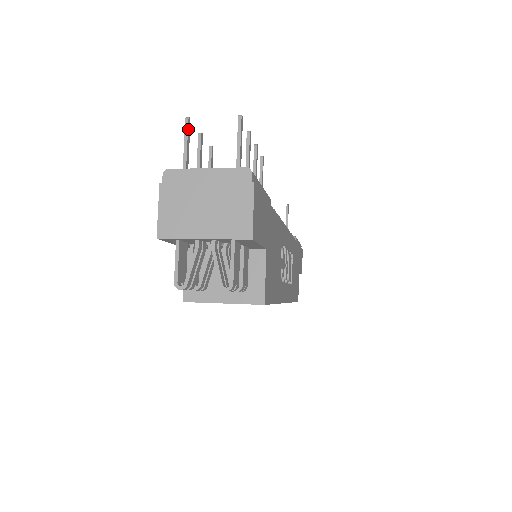
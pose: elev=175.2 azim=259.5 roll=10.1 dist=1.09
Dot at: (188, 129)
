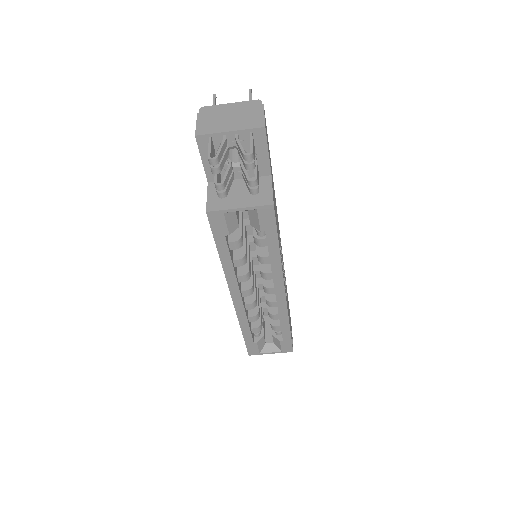
Dot at: (215, 98)
